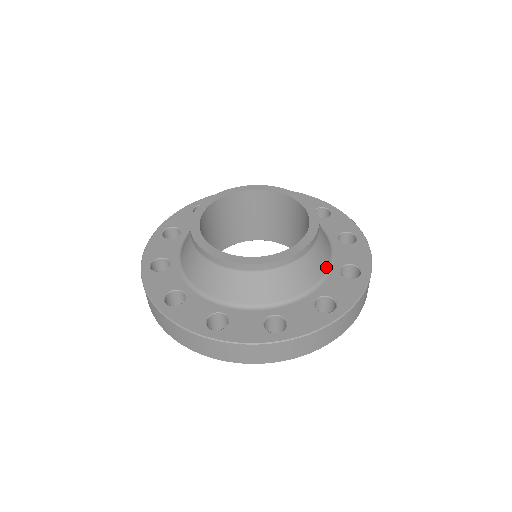
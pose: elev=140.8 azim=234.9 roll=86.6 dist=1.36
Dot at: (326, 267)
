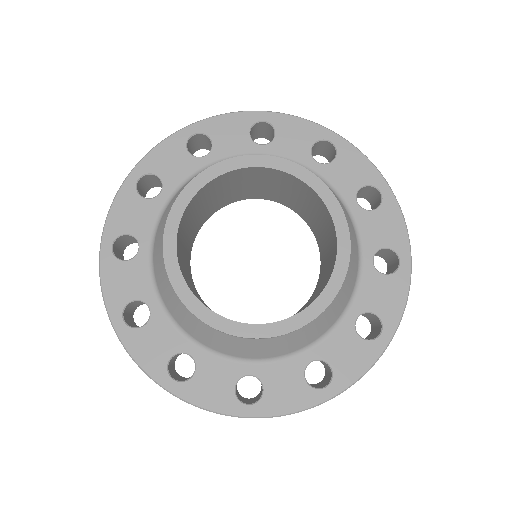
Dot at: (348, 216)
